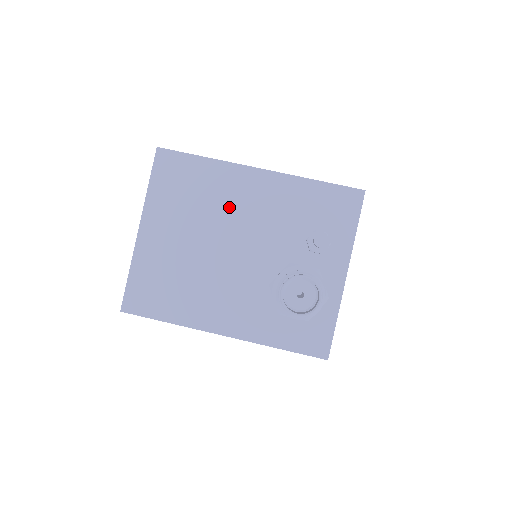
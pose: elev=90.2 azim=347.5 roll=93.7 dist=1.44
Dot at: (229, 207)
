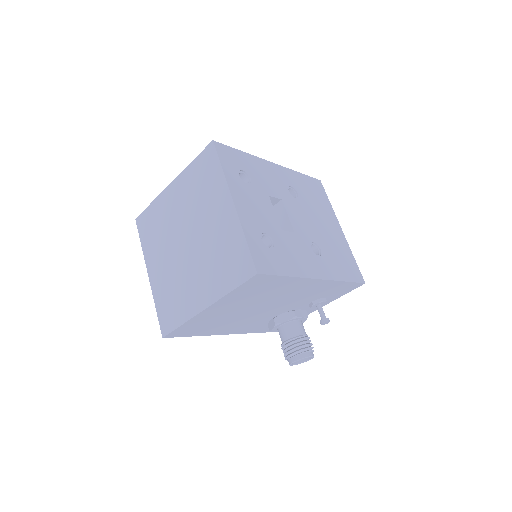
Dot at: (281, 295)
